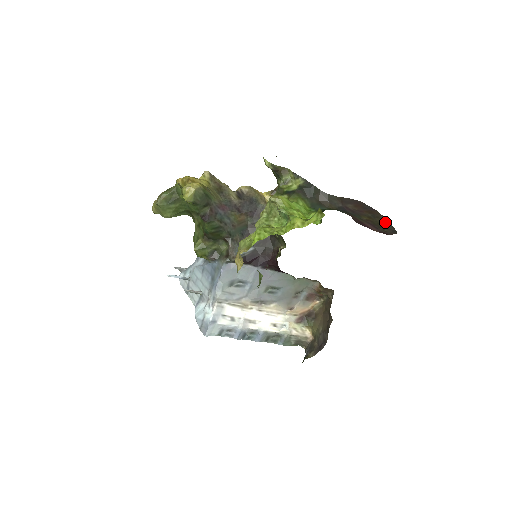
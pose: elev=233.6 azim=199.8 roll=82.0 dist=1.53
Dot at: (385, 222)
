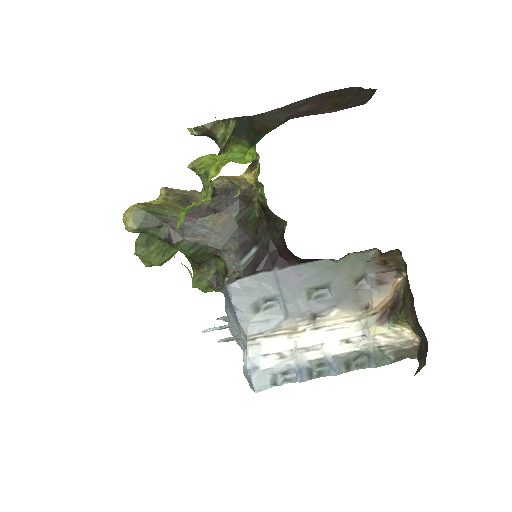
Dot at: (359, 92)
